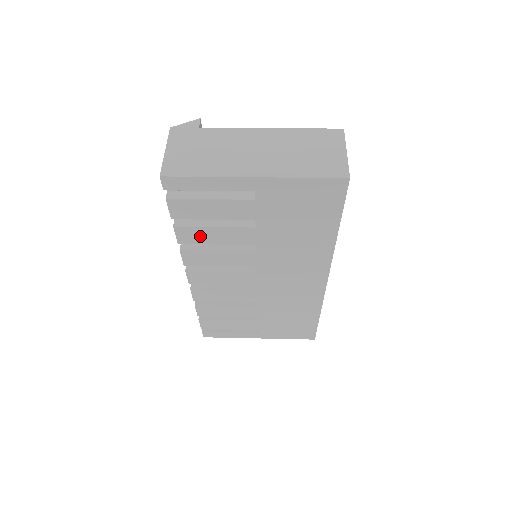
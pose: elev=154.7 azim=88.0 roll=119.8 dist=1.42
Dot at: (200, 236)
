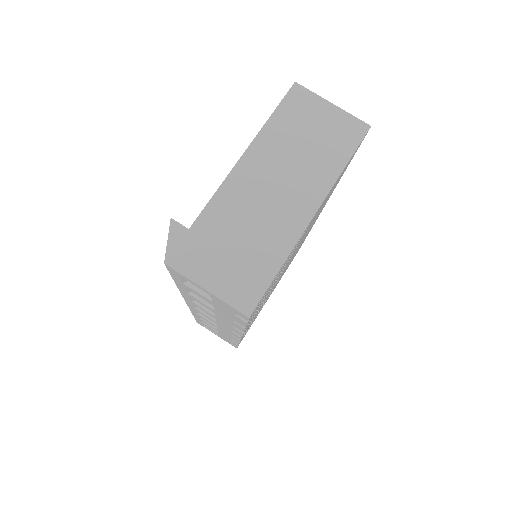
Dot at: occluded
